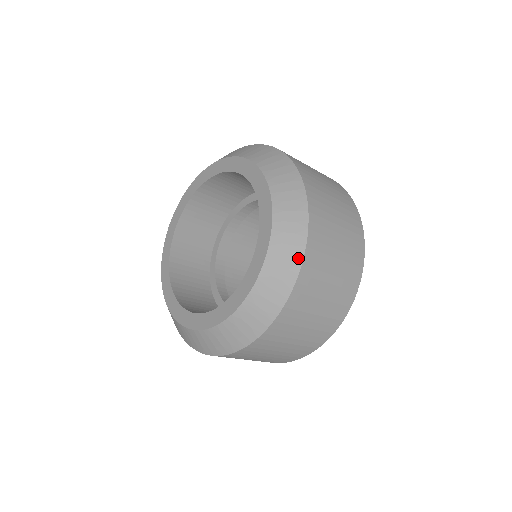
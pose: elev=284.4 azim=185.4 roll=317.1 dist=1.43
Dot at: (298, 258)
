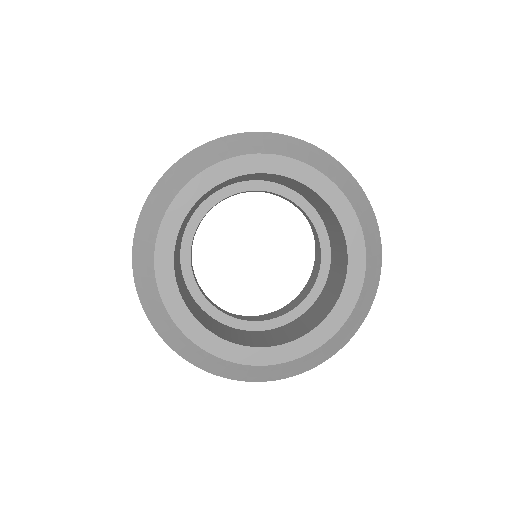
Dot at: (369, 207)
